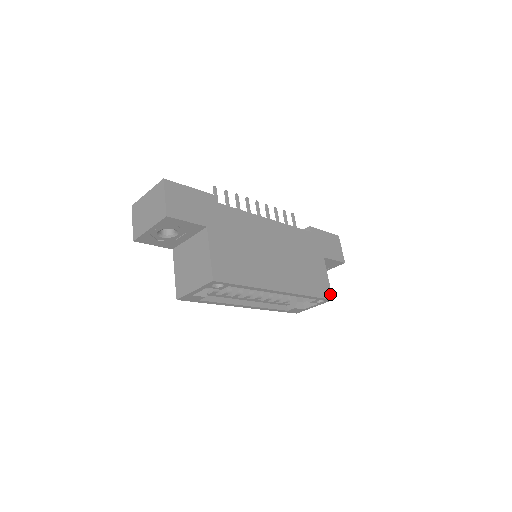
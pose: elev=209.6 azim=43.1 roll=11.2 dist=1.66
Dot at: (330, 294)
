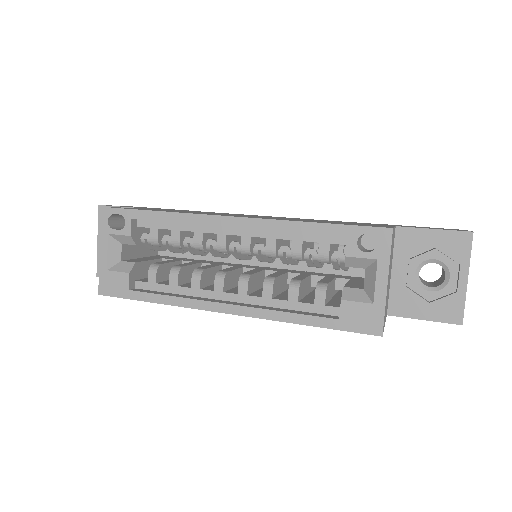
Dot at: occluded
